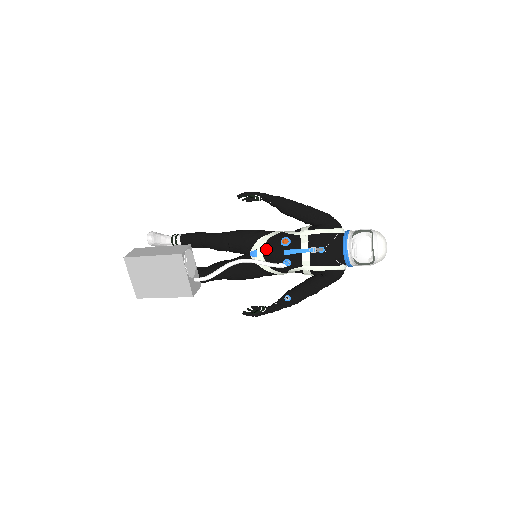
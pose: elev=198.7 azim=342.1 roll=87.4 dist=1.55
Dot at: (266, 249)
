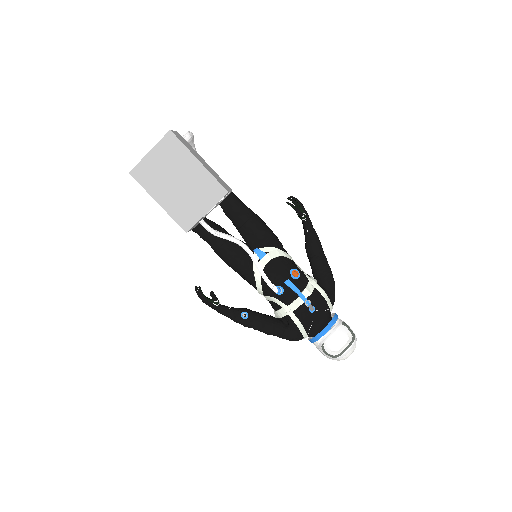
Dot at: (274, 262)
